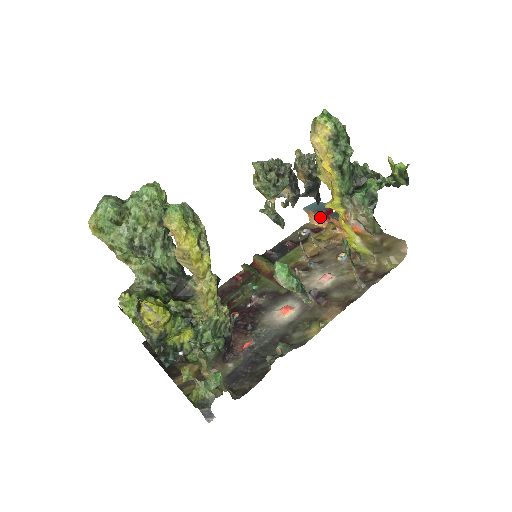
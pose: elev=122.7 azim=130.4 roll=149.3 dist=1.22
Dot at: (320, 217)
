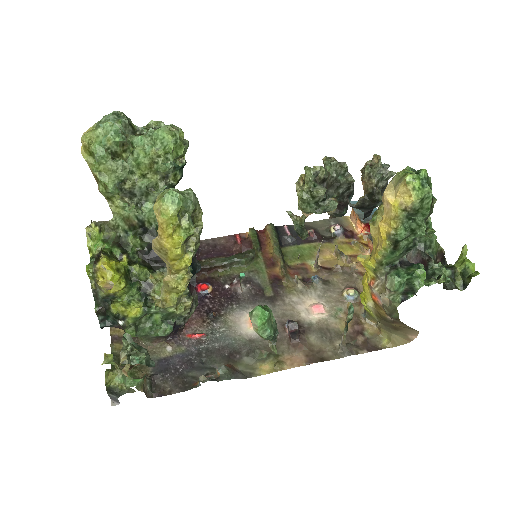
Dot at: occluded
